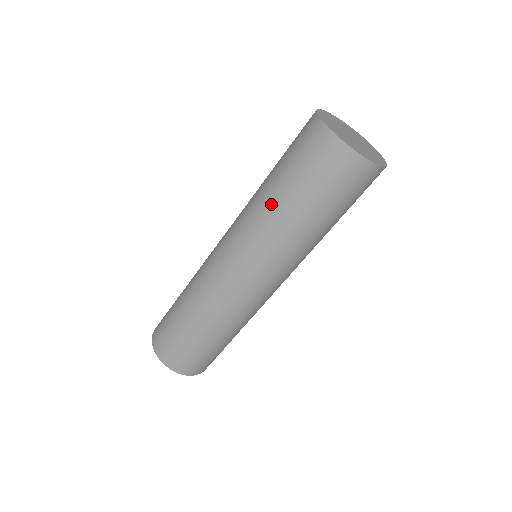
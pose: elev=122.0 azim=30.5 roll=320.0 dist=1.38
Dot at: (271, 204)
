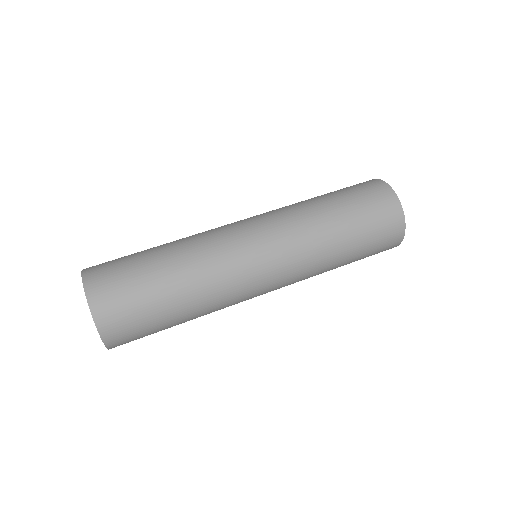
Dot at: (319, 208)
